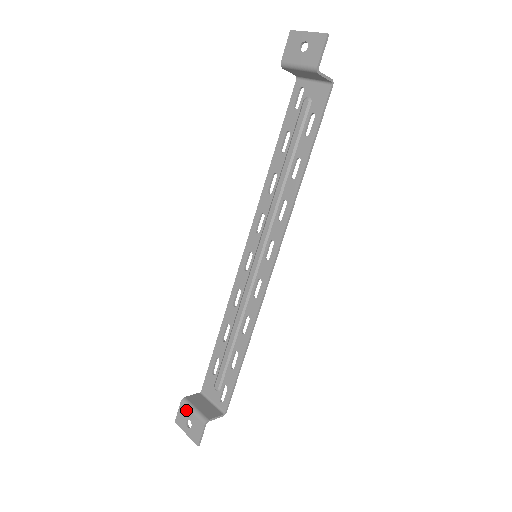
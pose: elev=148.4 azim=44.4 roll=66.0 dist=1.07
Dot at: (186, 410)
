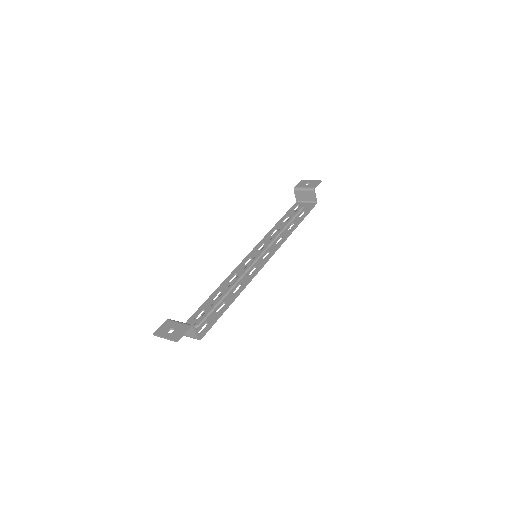
Dot at: (171, 323)
